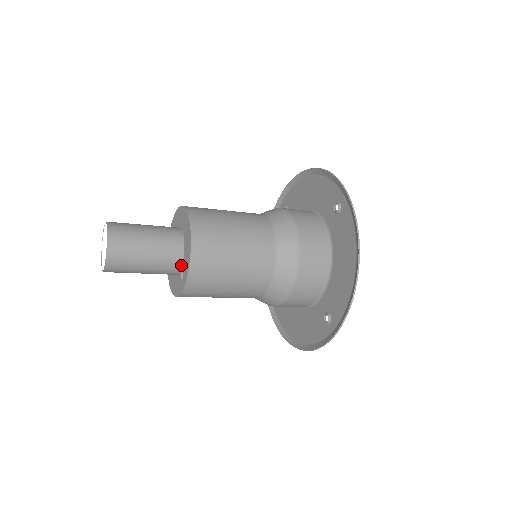
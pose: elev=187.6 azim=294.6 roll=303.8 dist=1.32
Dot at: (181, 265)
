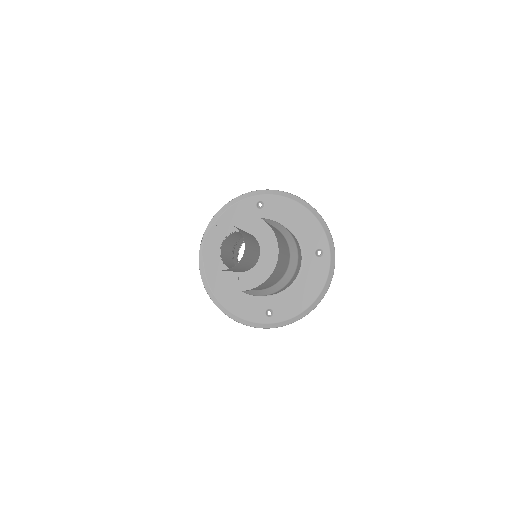
Dot at: (246, 271)
